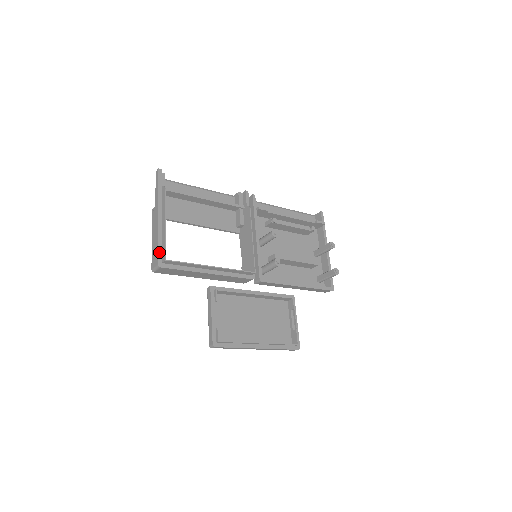
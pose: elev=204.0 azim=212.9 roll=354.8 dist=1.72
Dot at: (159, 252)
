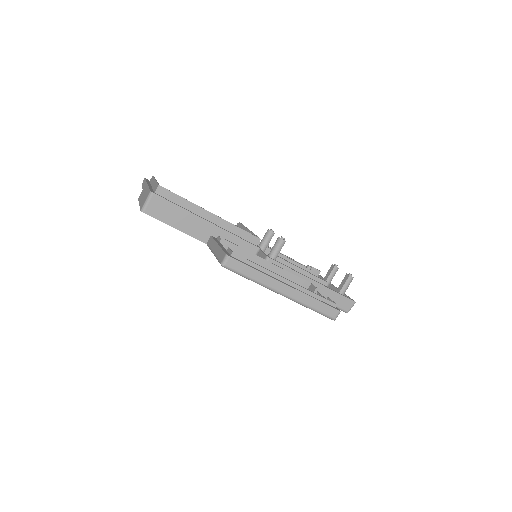
Dot at: (151, 190)
